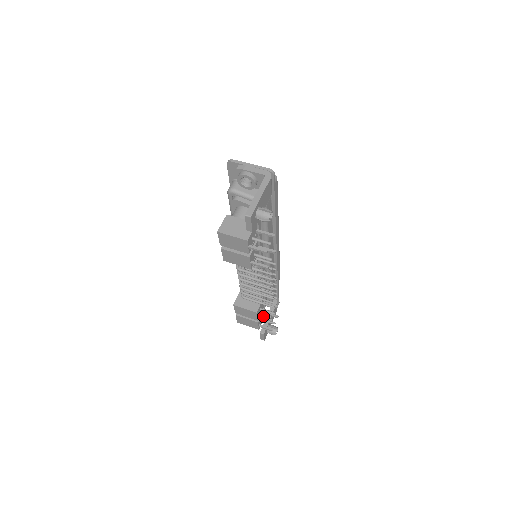
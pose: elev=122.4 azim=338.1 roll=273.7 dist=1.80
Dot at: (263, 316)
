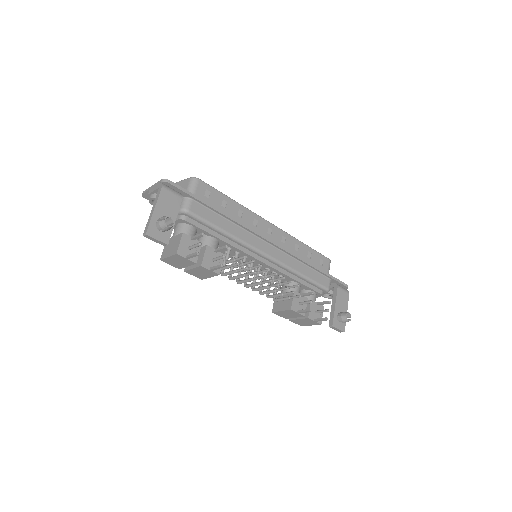
Dot at: (302, 310)
